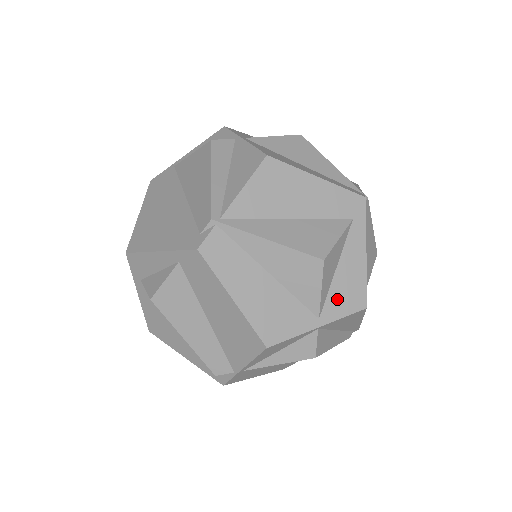
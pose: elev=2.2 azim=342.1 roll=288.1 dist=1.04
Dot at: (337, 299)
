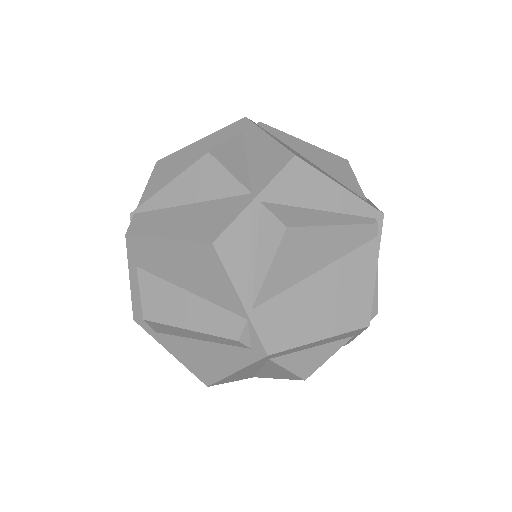
Dot at: (261, 172)
